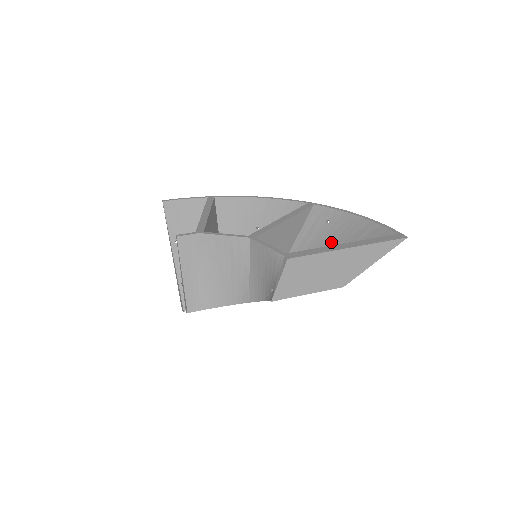
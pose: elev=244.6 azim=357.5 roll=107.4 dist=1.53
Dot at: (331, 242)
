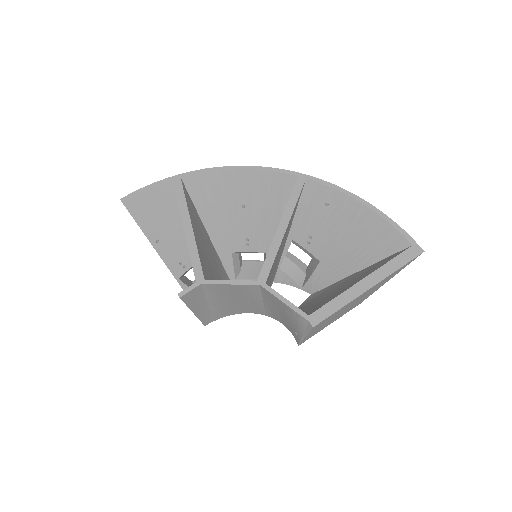
Dot at: (335, 233)
